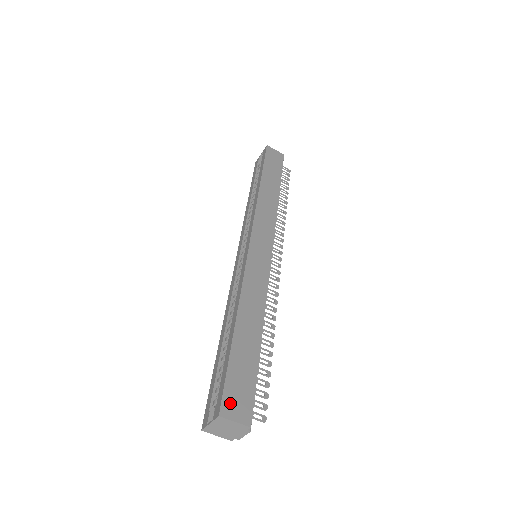
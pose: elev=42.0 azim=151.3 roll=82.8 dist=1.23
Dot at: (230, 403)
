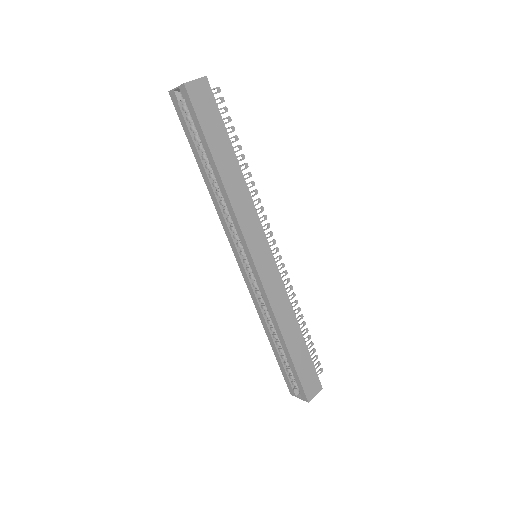
Dot at: (309, 391)
